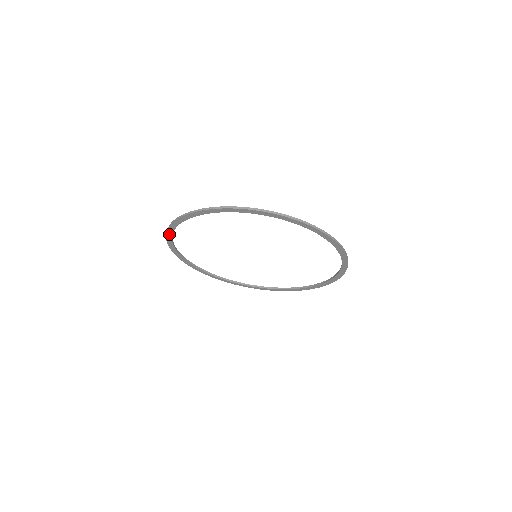
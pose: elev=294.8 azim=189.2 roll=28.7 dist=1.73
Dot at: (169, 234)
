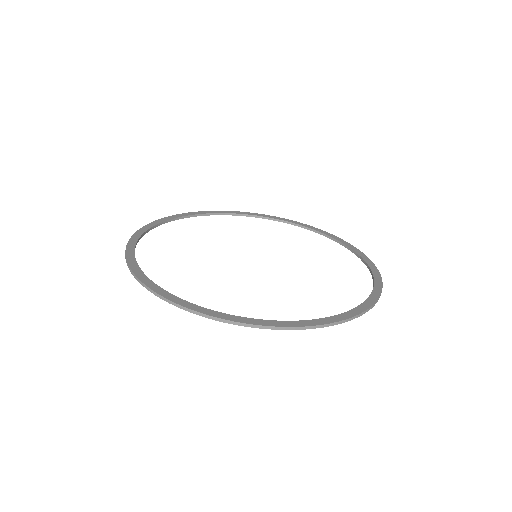
Dot at: (130, 258)
